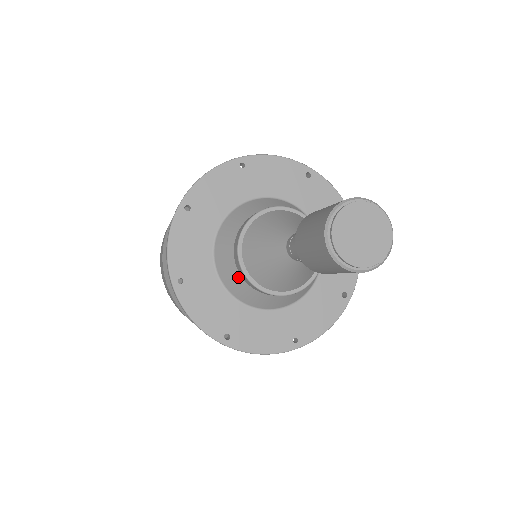
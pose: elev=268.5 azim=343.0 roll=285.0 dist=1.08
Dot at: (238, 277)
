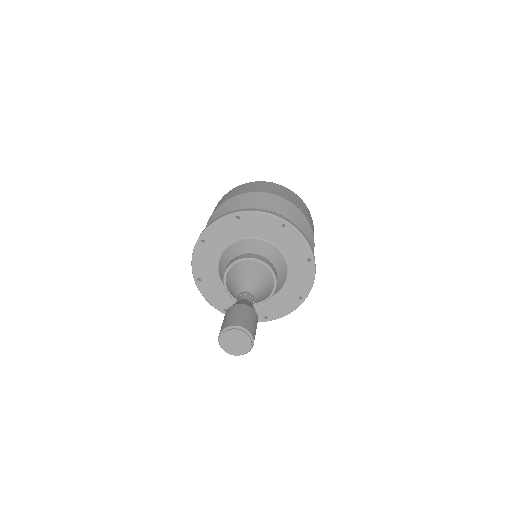
Dot at: occluded
